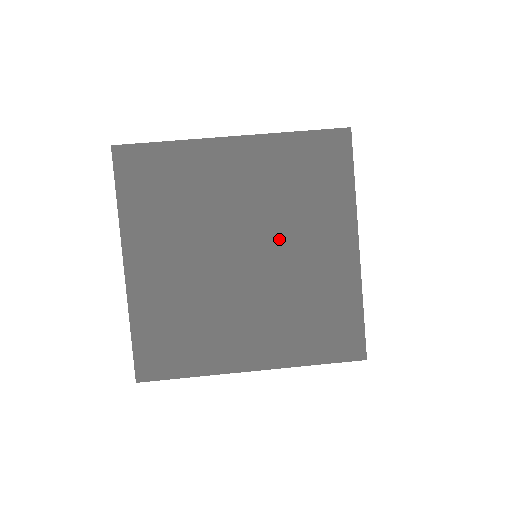
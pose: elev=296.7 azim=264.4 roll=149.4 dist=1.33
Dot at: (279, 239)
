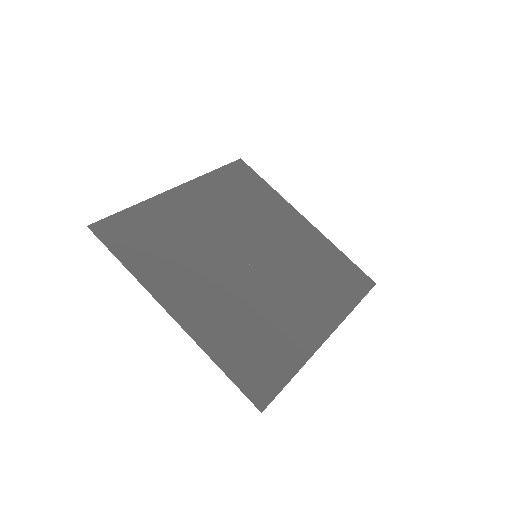
Dot at: (260, 236)
